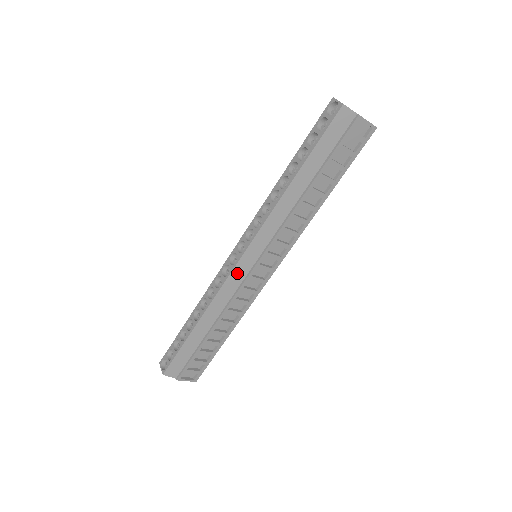
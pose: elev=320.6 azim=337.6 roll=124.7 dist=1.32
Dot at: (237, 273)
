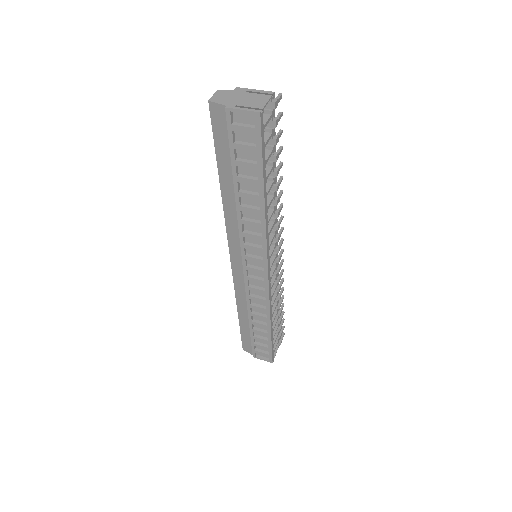
Dot at: (237, 273)
